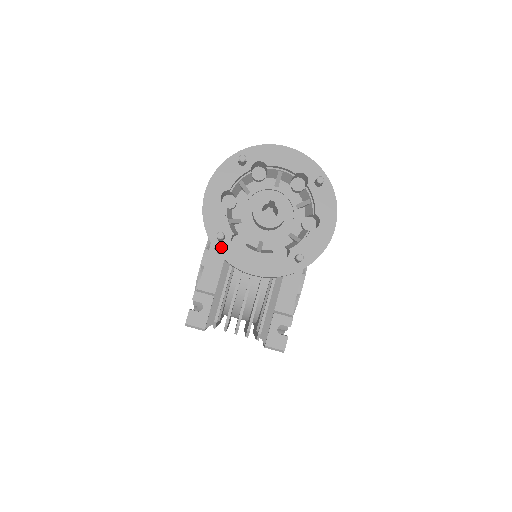
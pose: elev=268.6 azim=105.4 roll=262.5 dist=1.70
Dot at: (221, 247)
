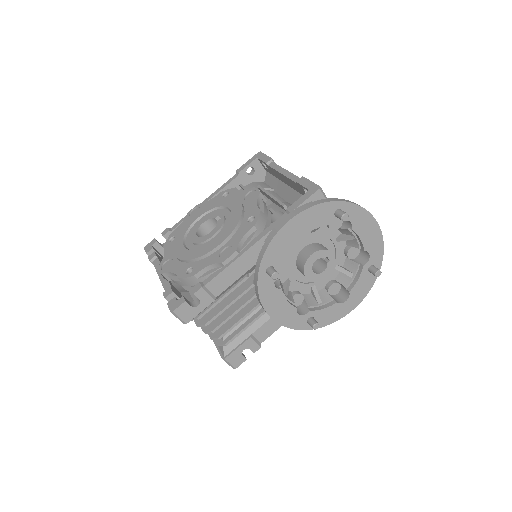
Dot at: (264, 279)
